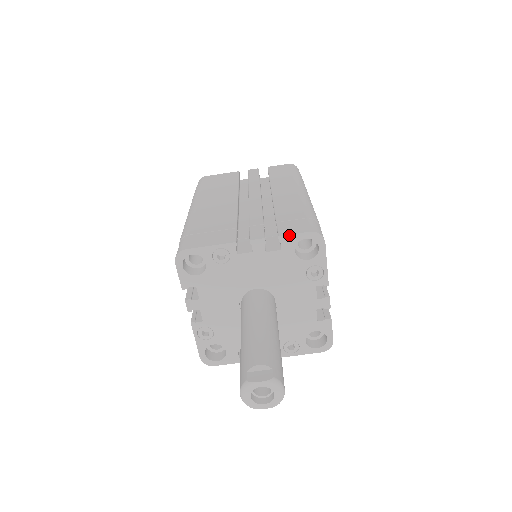
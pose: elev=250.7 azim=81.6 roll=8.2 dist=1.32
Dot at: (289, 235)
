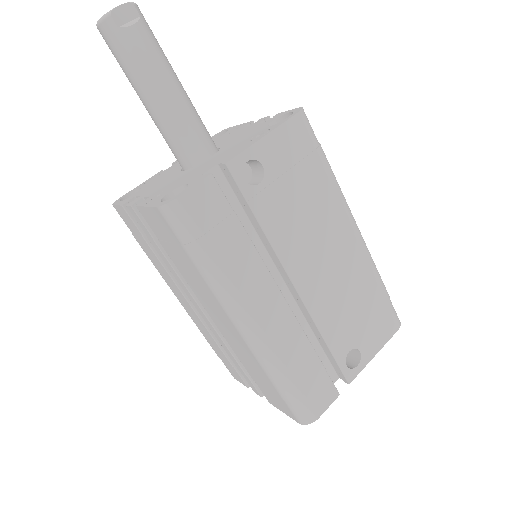
Dot at: occluded
